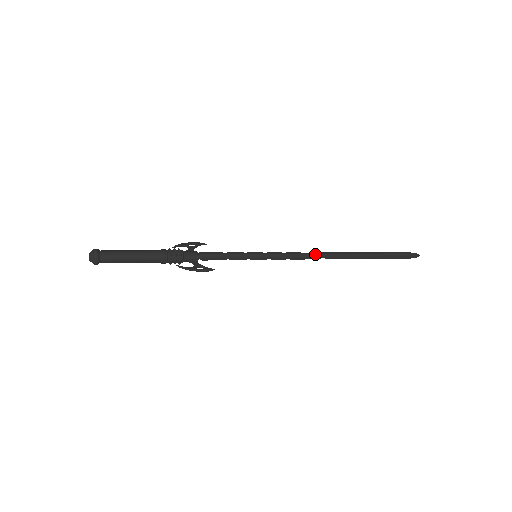
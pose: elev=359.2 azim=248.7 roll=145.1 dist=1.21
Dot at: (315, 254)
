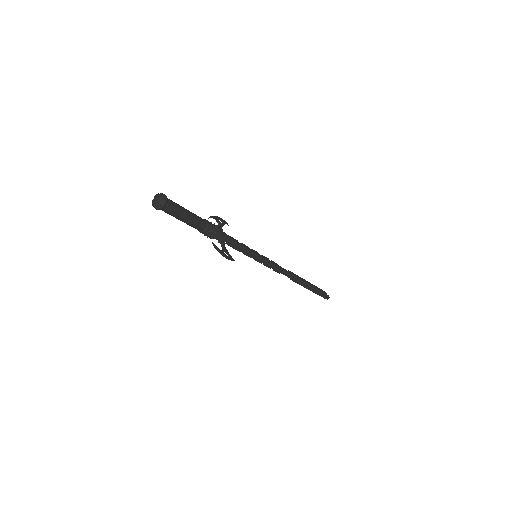
Dot at: (286, 272)
